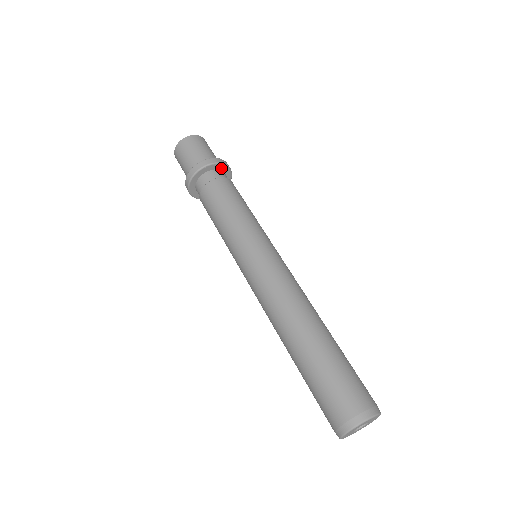
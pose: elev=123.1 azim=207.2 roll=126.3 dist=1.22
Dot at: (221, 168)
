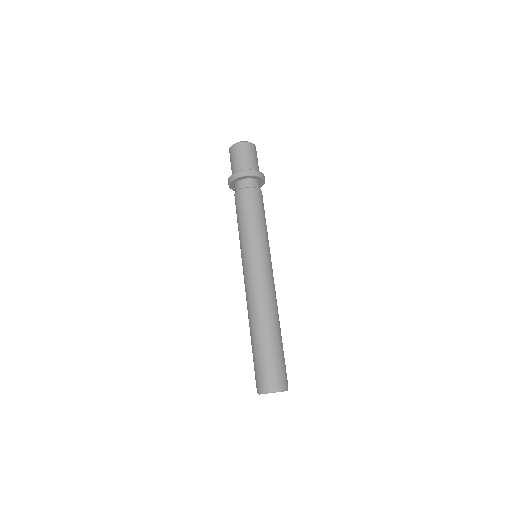
Dot at: (247, 177)
